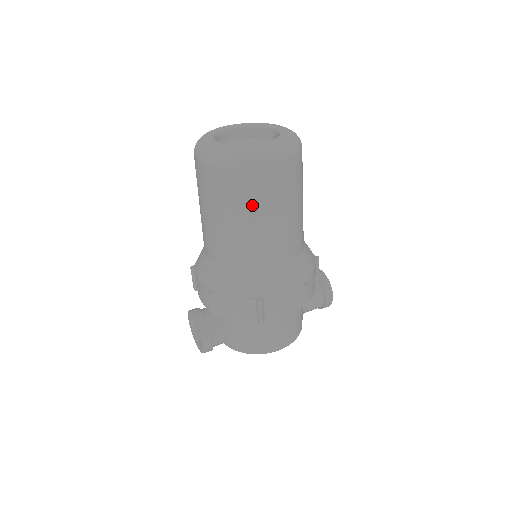
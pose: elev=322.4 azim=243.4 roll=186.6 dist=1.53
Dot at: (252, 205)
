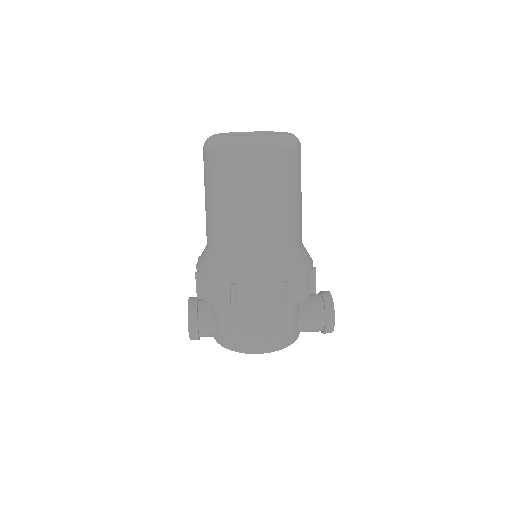
Dot at: (234, 189)
